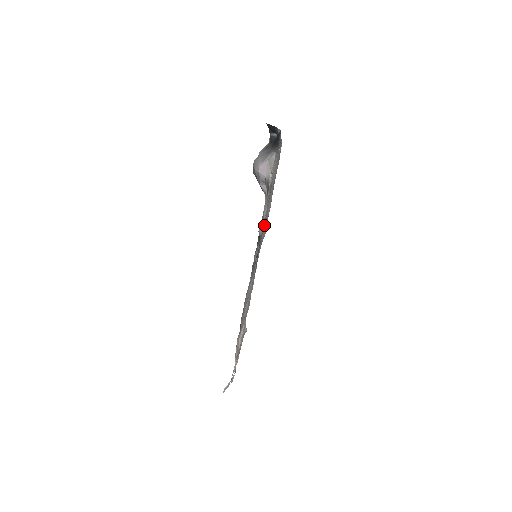
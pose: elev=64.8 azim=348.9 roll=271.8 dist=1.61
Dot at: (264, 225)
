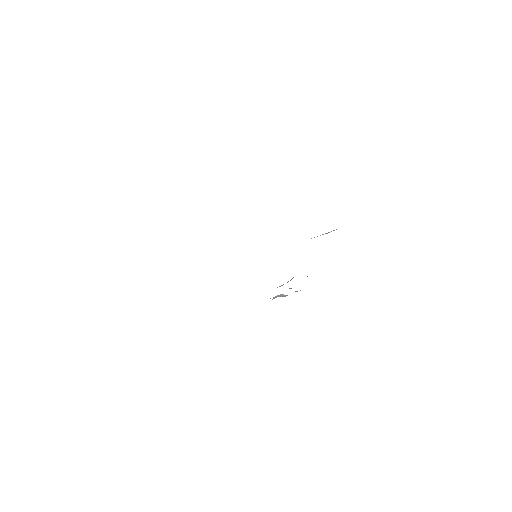
Dot at: occluded
